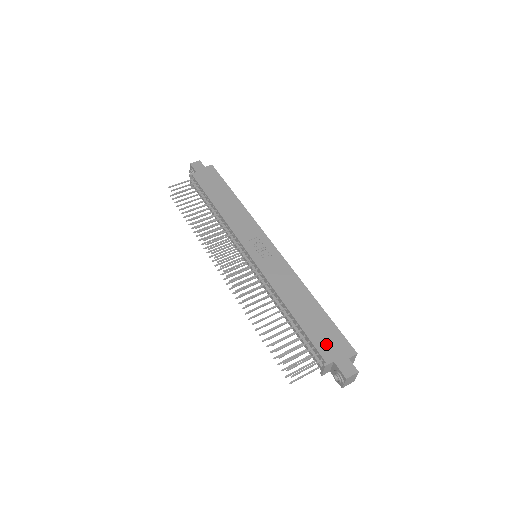
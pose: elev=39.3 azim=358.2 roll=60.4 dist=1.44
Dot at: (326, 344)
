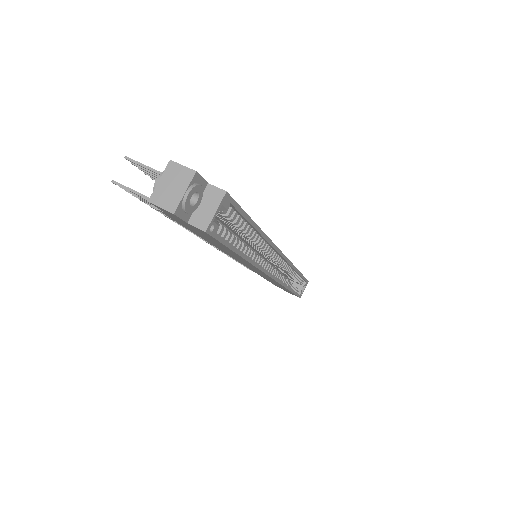
Dot at: occluded
